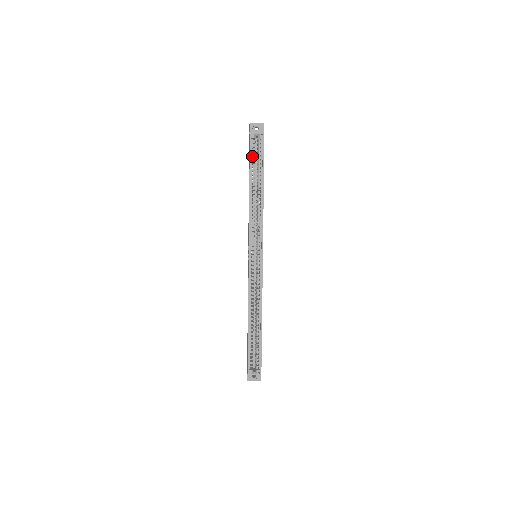
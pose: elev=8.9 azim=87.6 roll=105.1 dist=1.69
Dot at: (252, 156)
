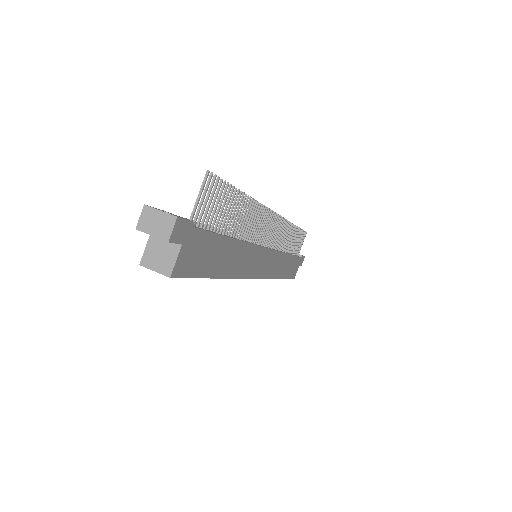
Dot at: occluded
